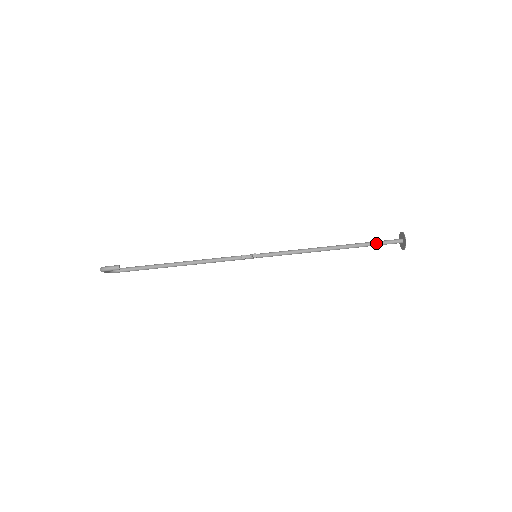
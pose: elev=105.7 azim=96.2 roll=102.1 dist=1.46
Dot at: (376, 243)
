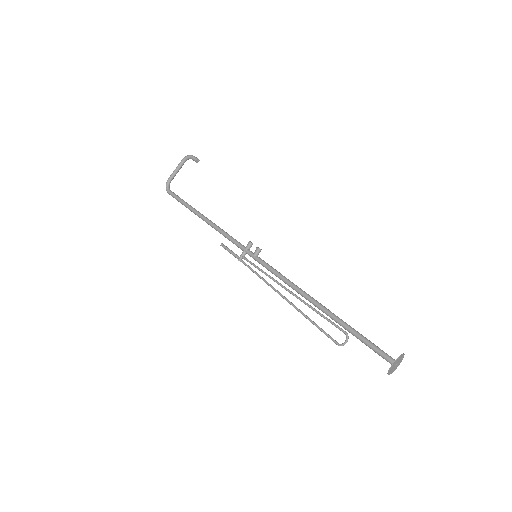
Dot at: (366, 338)
